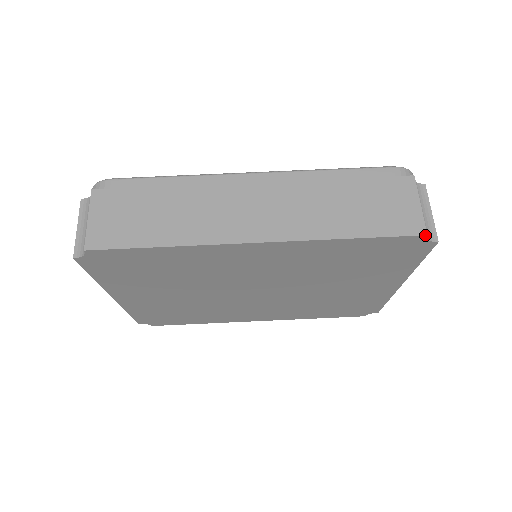
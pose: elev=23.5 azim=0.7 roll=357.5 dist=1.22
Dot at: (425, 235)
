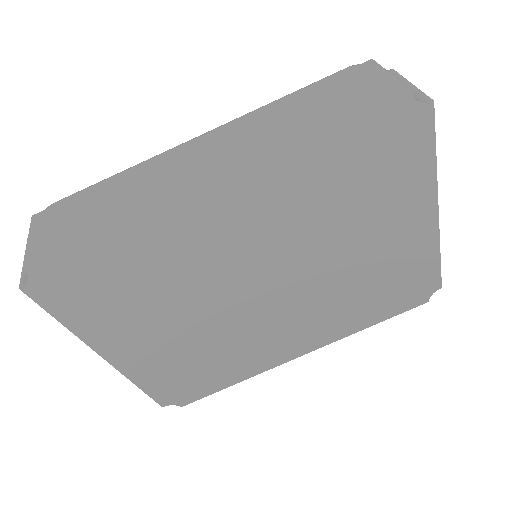
Dot at: (409, 92)
